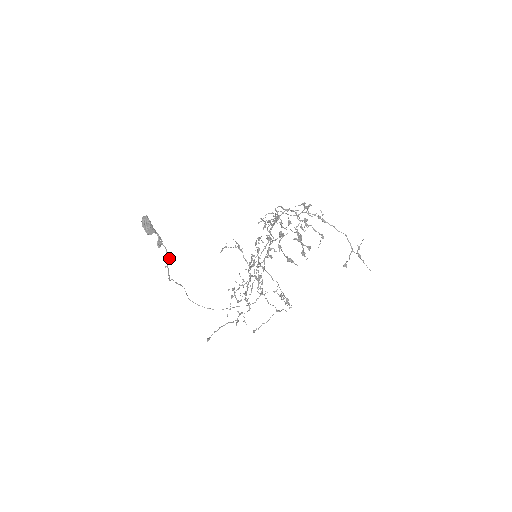
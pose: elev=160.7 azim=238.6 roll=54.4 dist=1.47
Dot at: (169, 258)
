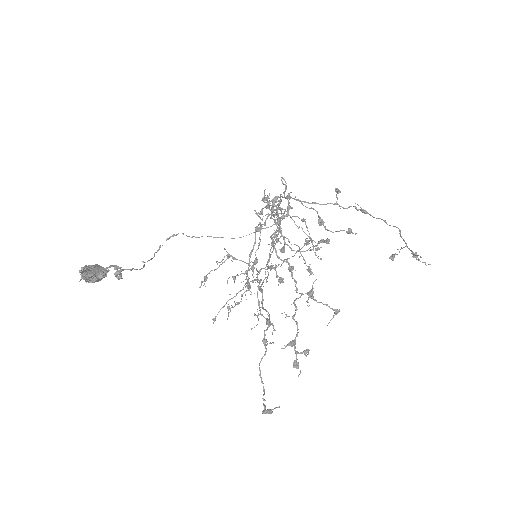
Dot at: occluded
